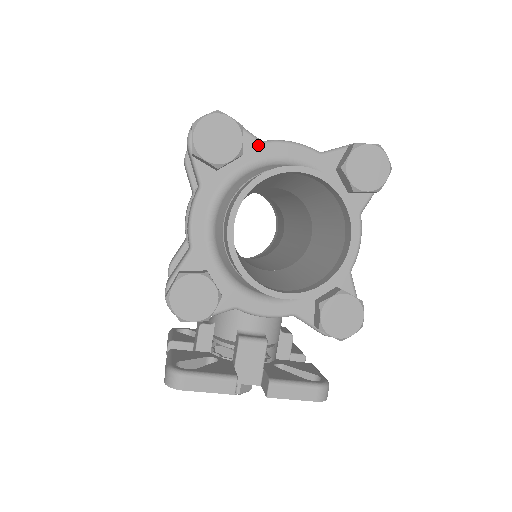
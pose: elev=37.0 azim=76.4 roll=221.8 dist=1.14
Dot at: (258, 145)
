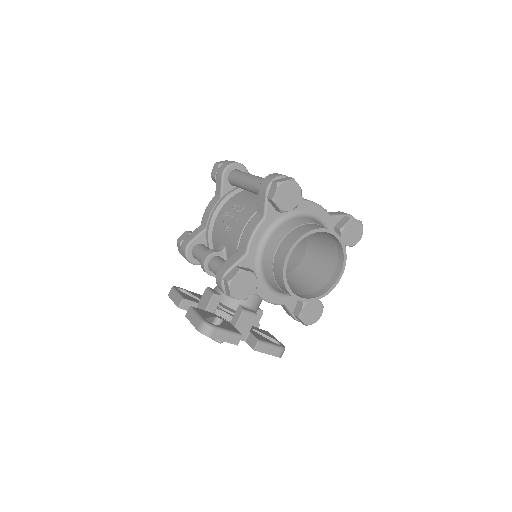
Dot at: (302, 202)
